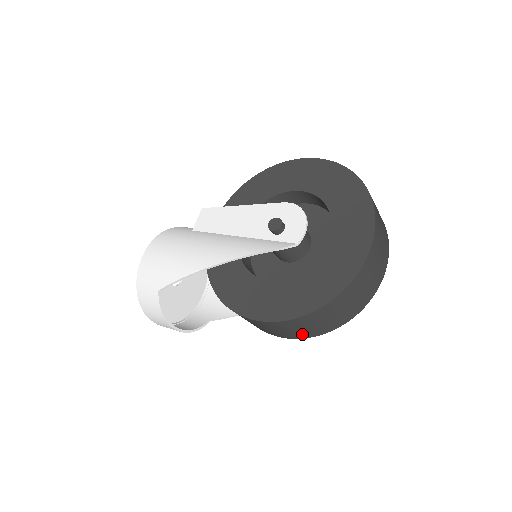
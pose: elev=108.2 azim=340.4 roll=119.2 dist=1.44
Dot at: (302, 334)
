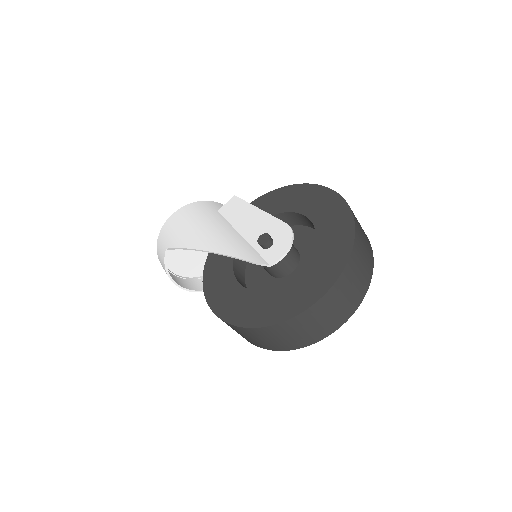
Dot at: (249, 340)
